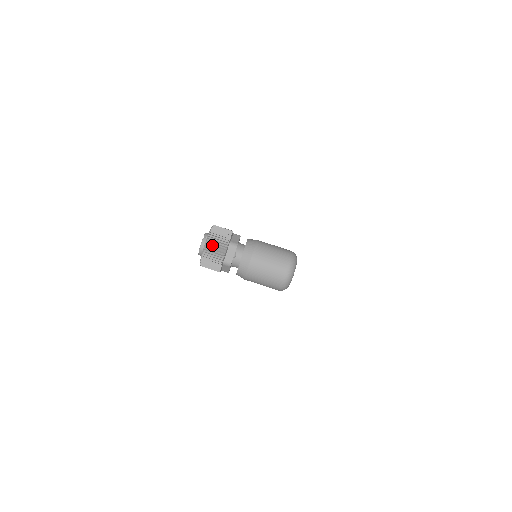
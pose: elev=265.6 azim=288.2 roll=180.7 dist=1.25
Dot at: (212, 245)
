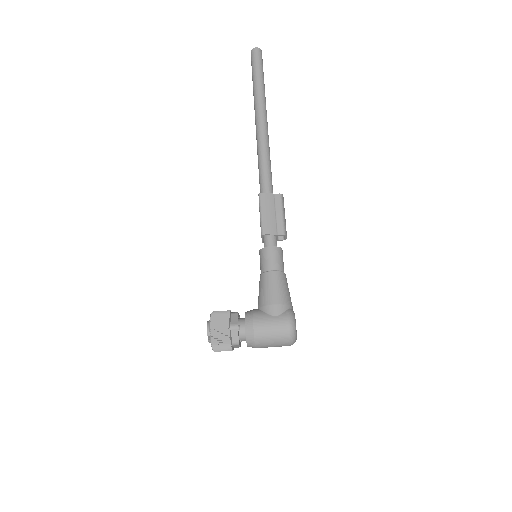
Dot at: (219, 350)
